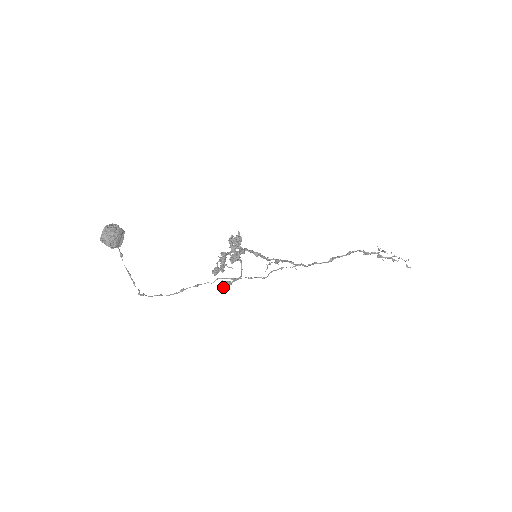
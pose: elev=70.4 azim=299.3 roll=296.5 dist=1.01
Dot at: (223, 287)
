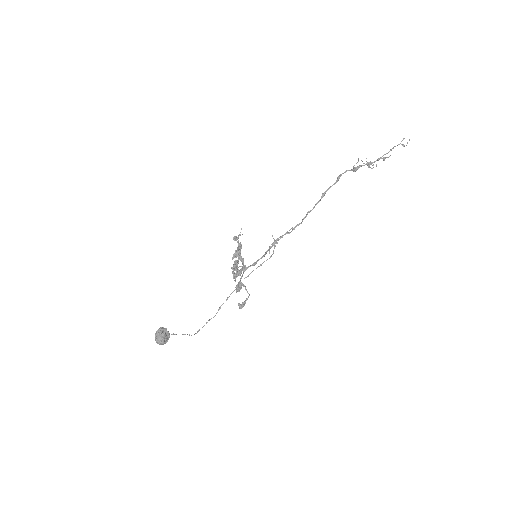
Dot at: (241, 307)
